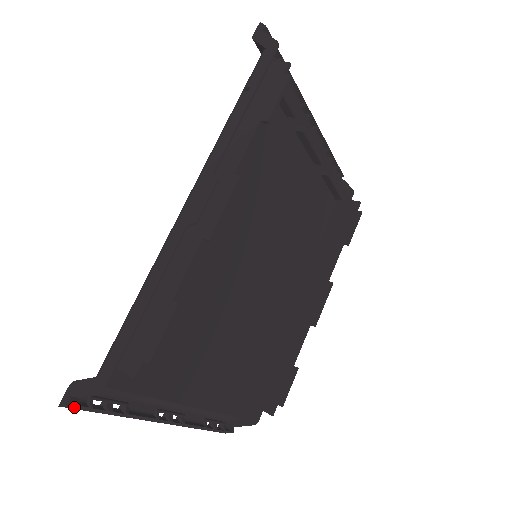
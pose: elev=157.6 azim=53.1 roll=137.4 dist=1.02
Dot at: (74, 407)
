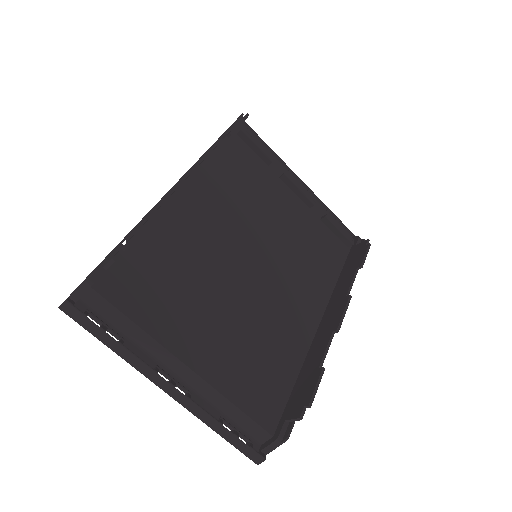
Dot at: (71, 311)
